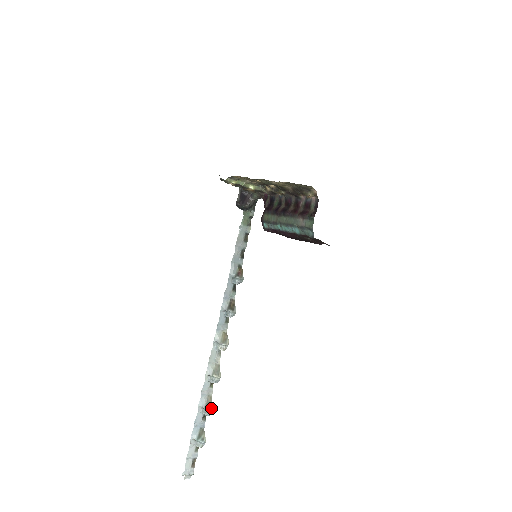
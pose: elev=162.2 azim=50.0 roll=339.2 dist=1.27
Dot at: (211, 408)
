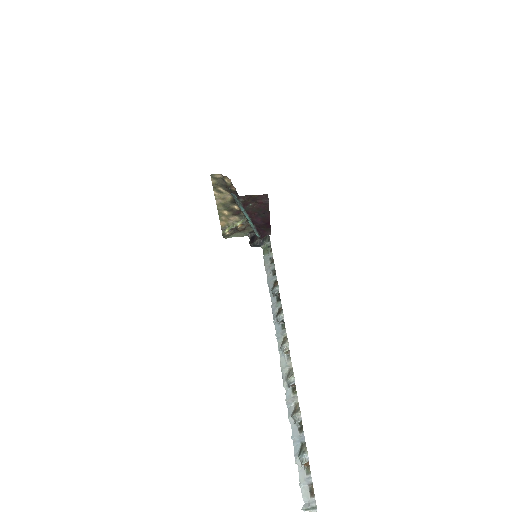
Dot at: (297, 412)
